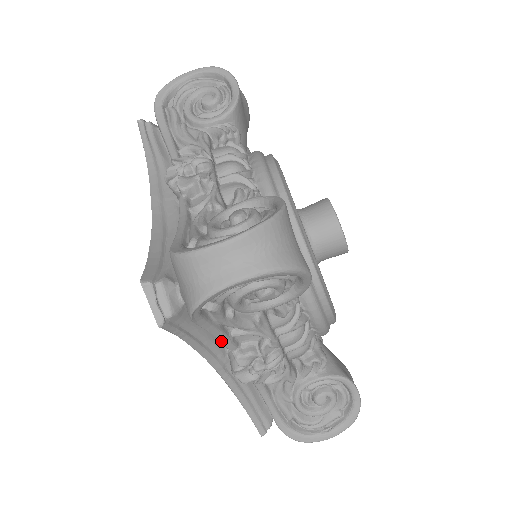
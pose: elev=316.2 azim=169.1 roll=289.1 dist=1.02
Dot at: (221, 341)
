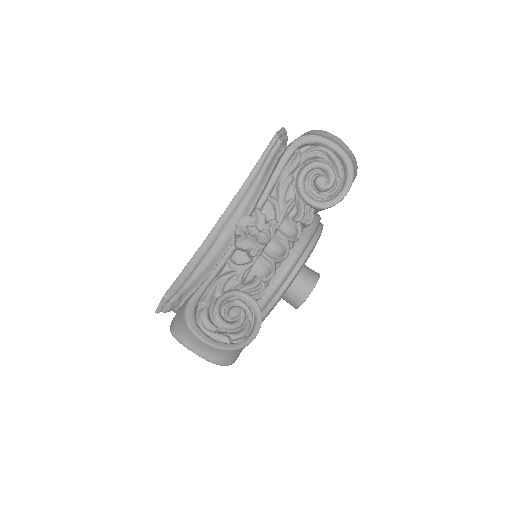
Dot at: occluded
